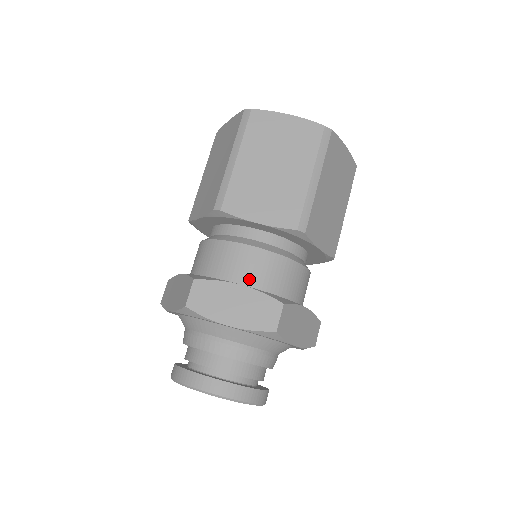
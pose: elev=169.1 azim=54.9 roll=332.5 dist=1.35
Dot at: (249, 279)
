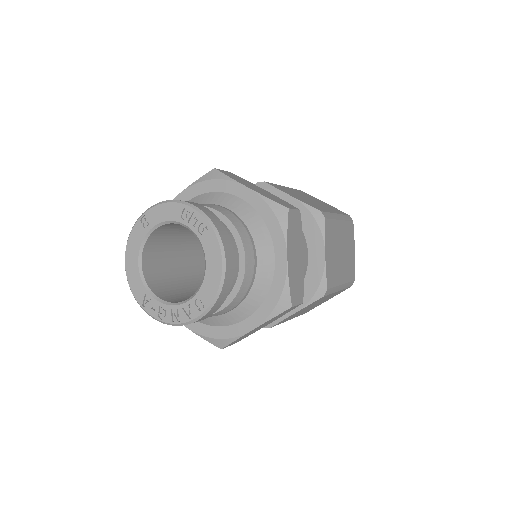
Dot at: occluded
